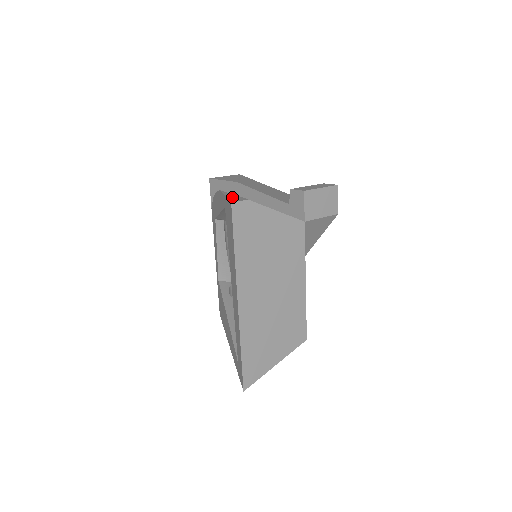
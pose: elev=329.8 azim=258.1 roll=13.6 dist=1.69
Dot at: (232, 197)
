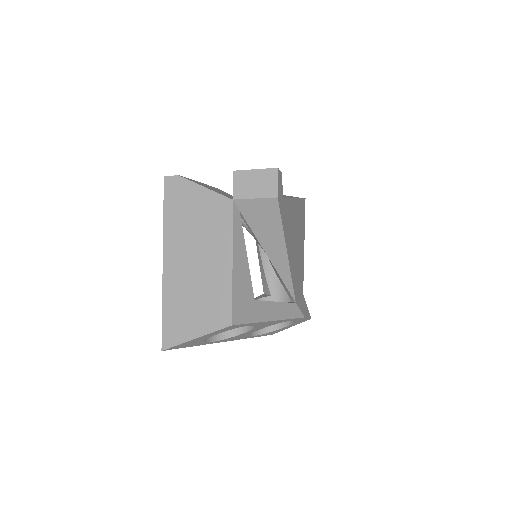
Dot at: occluded
